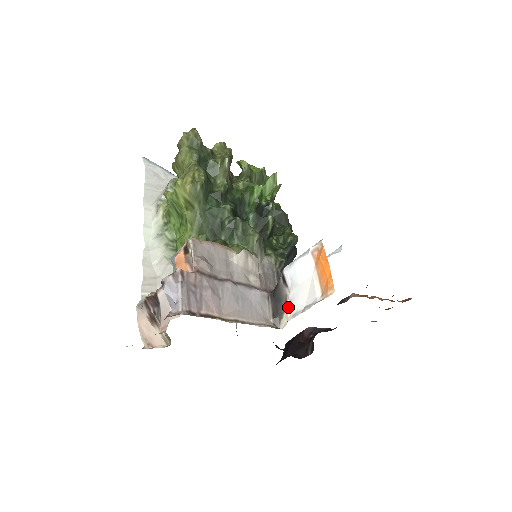
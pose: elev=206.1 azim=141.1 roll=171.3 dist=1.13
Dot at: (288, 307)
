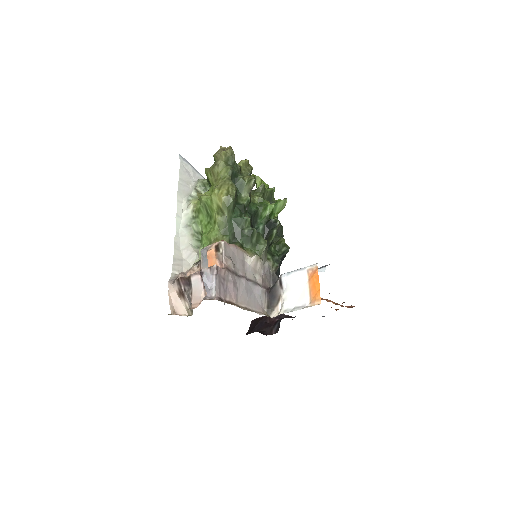
Dot at: (280, 303)
